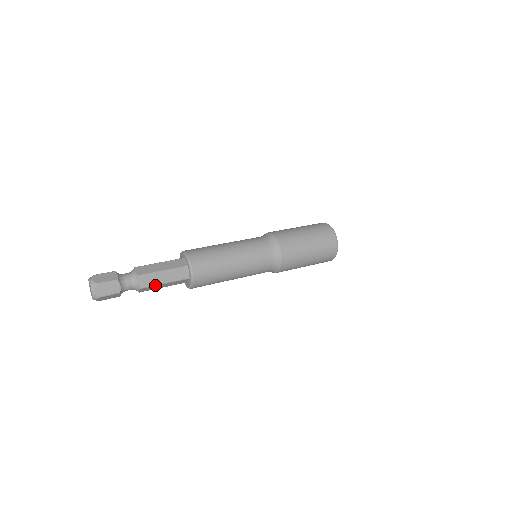
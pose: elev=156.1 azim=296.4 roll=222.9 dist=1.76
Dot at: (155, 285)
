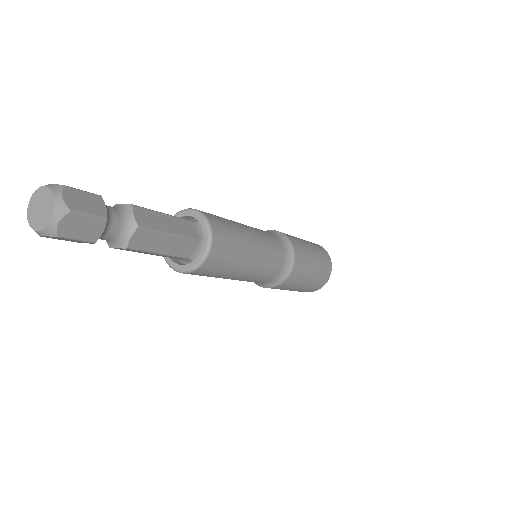
Dot at: (158, 231)
